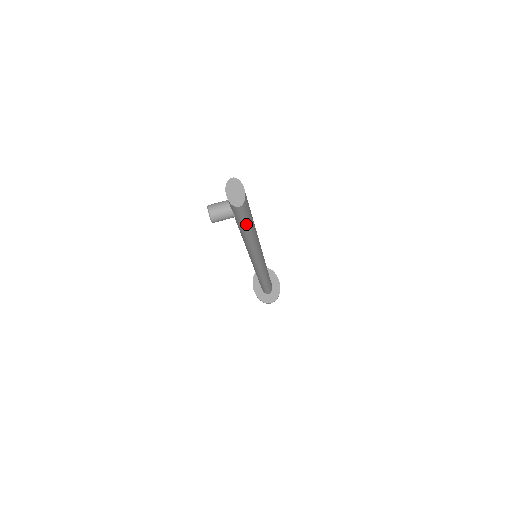
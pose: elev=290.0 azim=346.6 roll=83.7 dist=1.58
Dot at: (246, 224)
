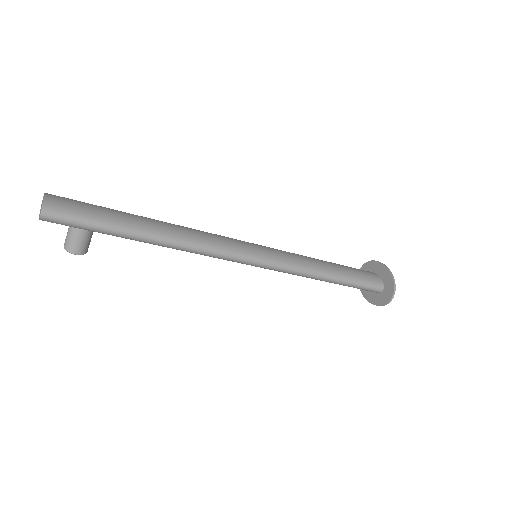
Dot at: (102, 227)
